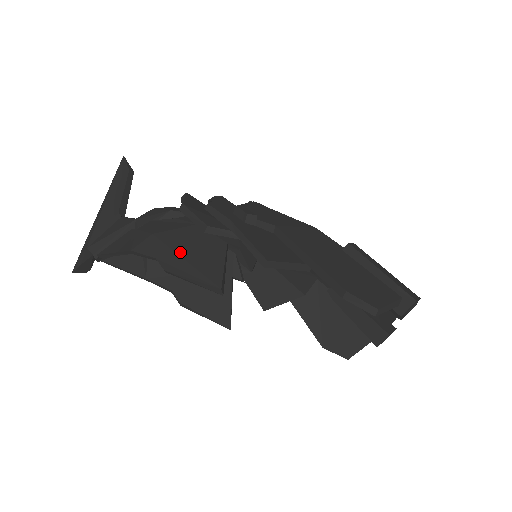
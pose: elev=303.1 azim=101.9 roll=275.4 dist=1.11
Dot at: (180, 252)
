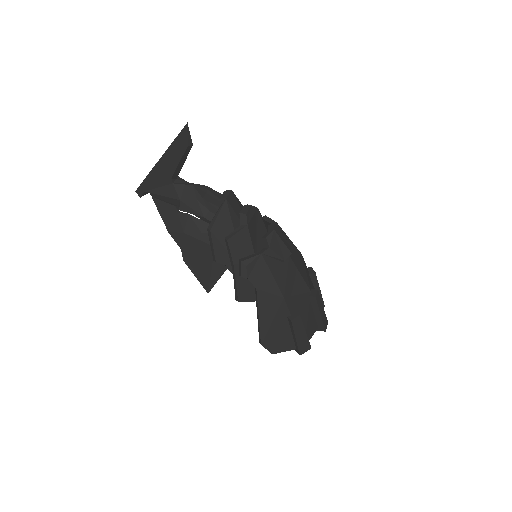
Dot at: (196, 258)
